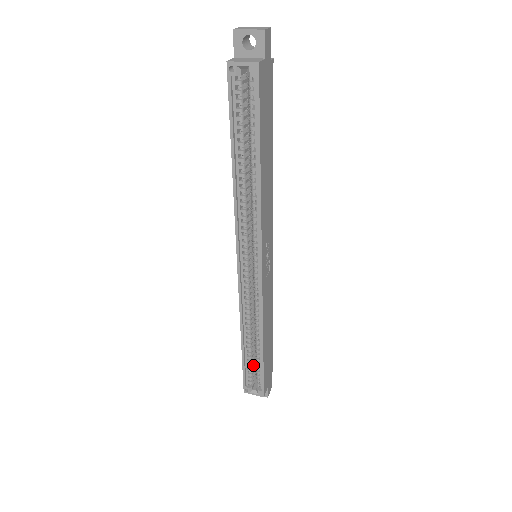
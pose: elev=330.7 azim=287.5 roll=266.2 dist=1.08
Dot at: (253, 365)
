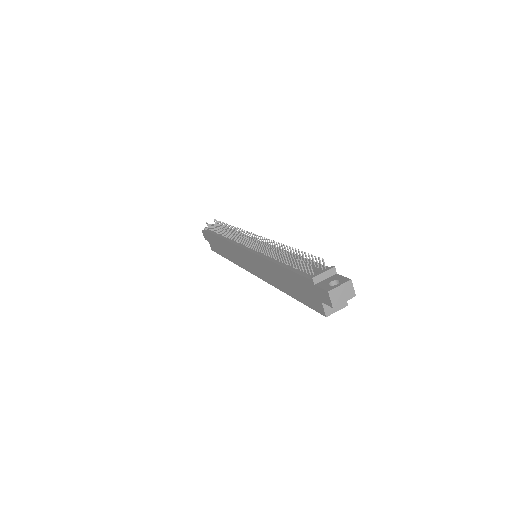
Dot at: occluded
